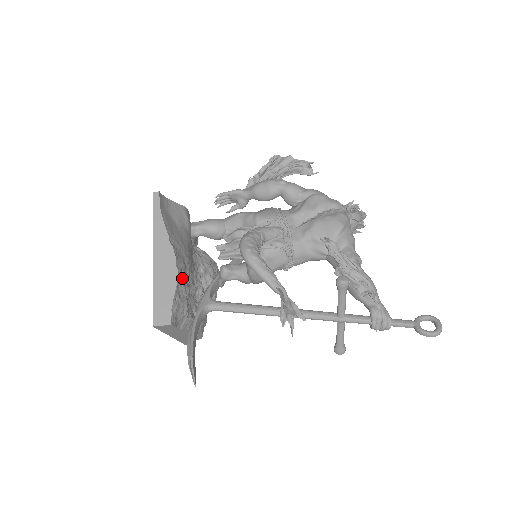
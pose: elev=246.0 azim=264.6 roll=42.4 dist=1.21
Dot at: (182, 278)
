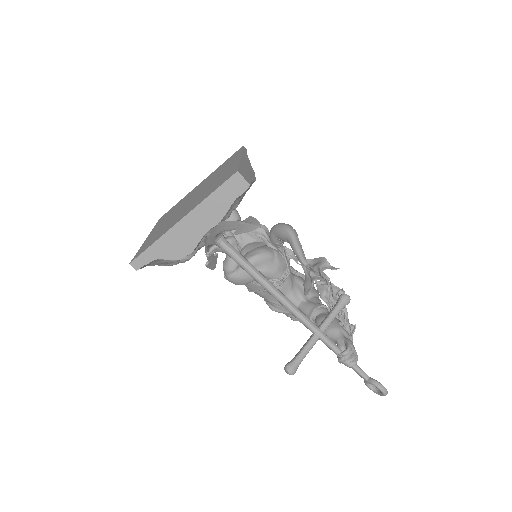
Dot at: occluded
